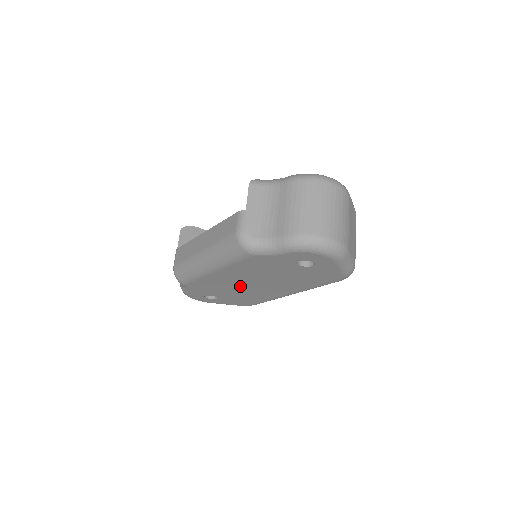
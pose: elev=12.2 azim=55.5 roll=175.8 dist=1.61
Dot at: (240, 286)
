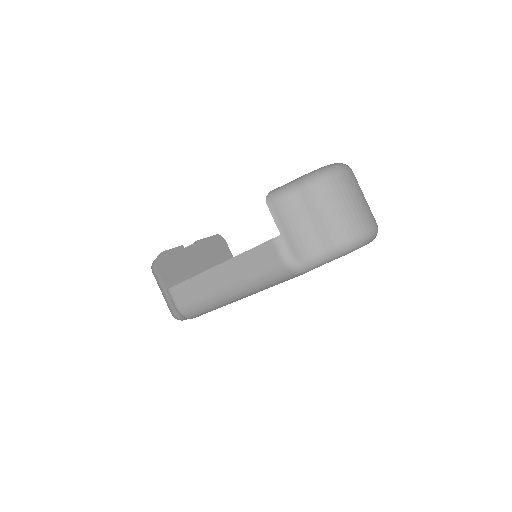
Dot at: occluded
